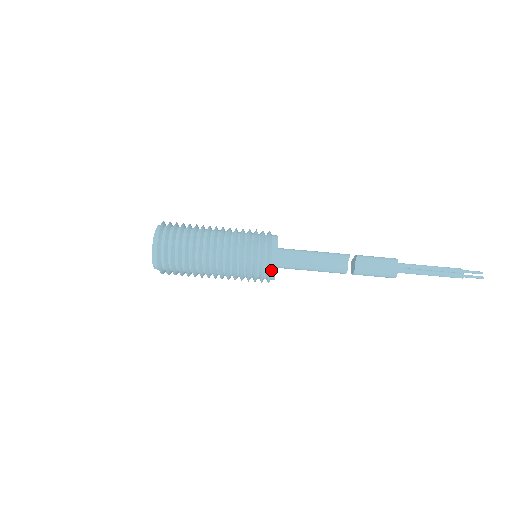
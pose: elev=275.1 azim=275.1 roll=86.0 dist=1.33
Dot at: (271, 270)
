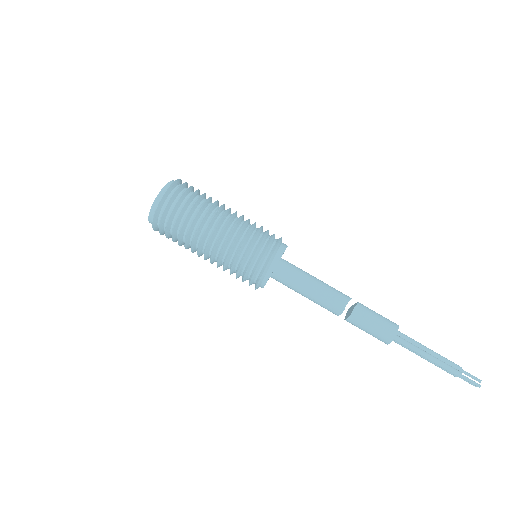
Dot at: (266, 273)
